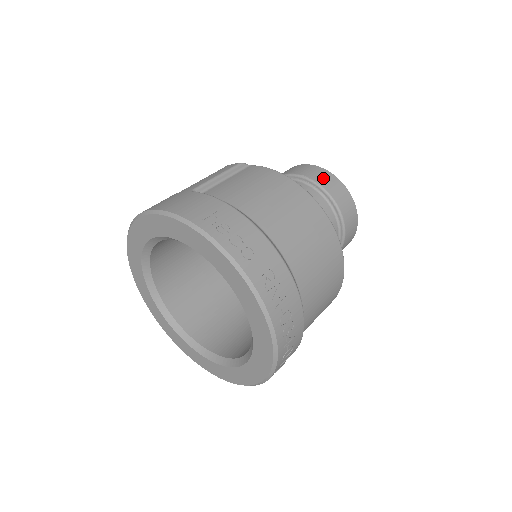
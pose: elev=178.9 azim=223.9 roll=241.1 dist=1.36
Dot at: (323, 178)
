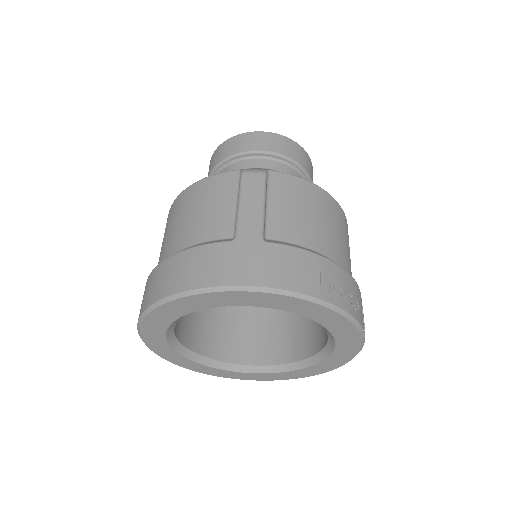
Dot at: (298, 154)
